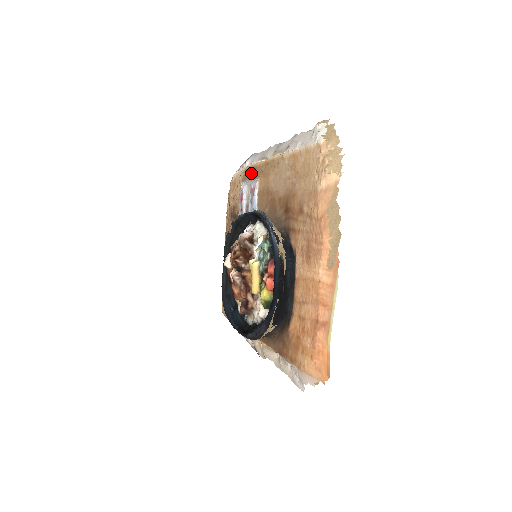
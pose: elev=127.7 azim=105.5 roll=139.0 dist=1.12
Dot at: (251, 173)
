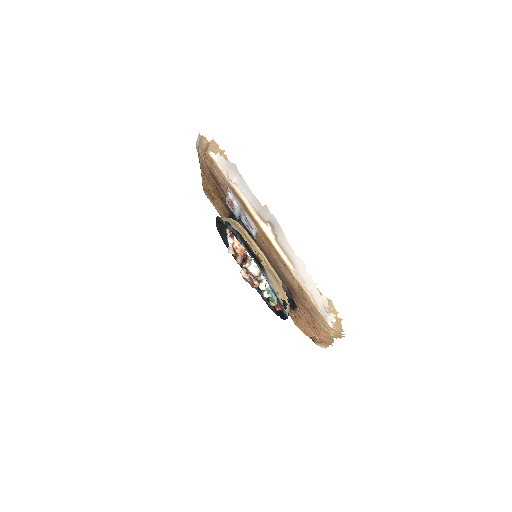
Dot at: (244, 208)
